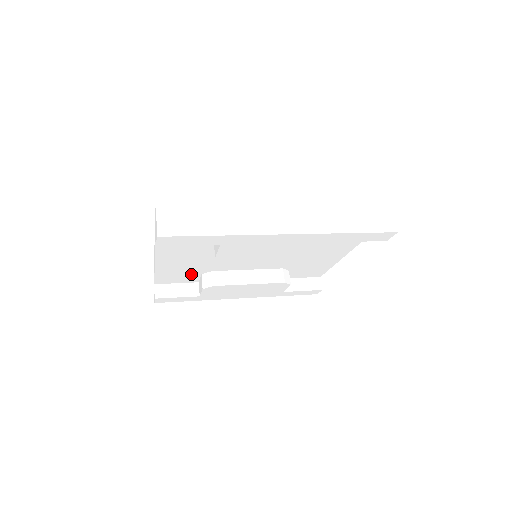
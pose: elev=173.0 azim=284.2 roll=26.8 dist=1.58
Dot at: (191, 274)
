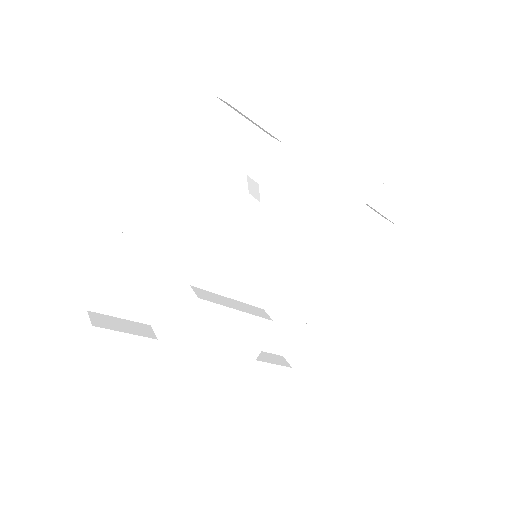
Dot at: (159, 287)
